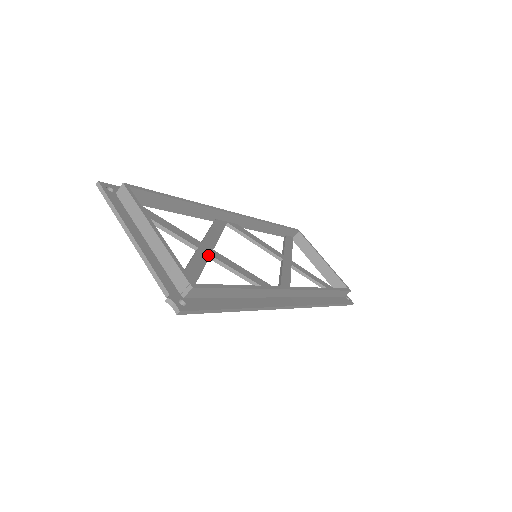
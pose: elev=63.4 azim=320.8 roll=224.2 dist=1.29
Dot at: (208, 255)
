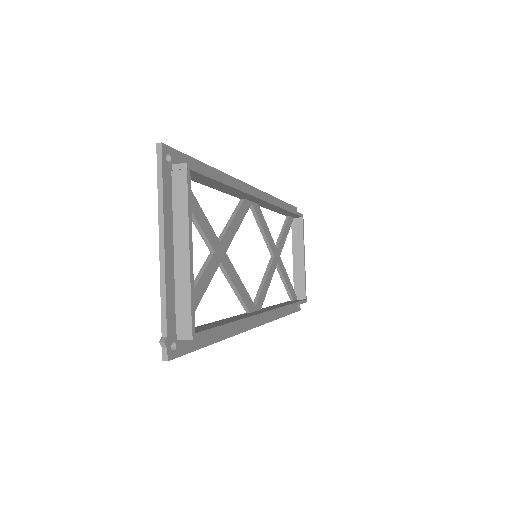
Dot at: (219, 263)
